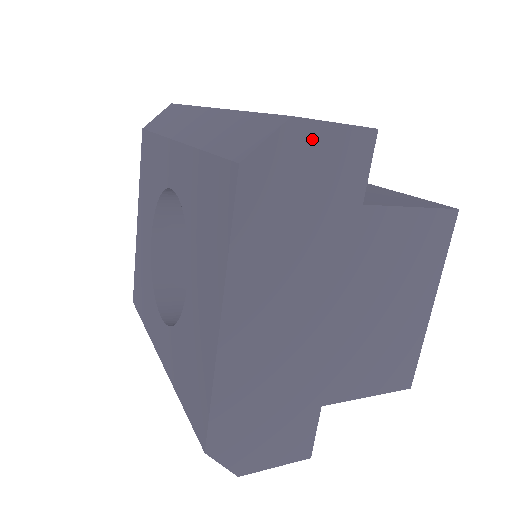
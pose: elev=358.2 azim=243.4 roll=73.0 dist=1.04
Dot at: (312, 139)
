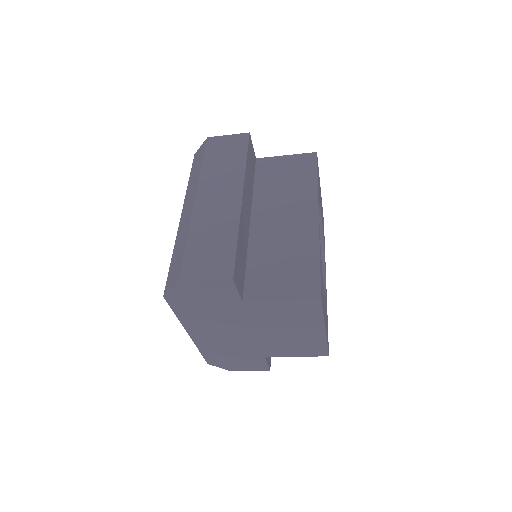
Dot at: (195, 286)
